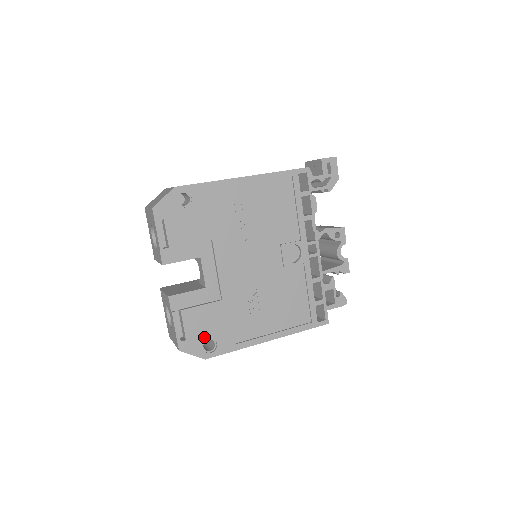
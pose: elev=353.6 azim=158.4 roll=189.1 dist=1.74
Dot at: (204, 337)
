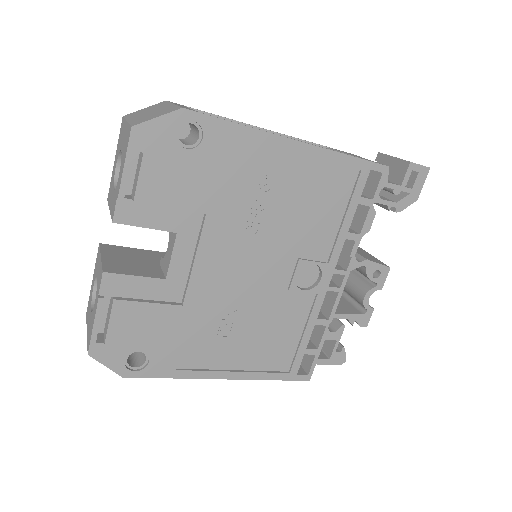
Dot at: (134, 347)
